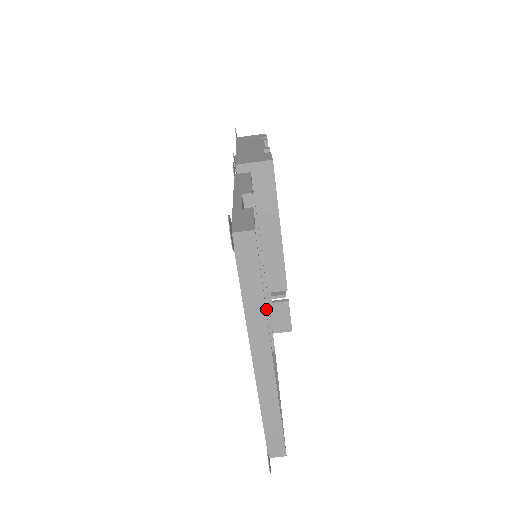
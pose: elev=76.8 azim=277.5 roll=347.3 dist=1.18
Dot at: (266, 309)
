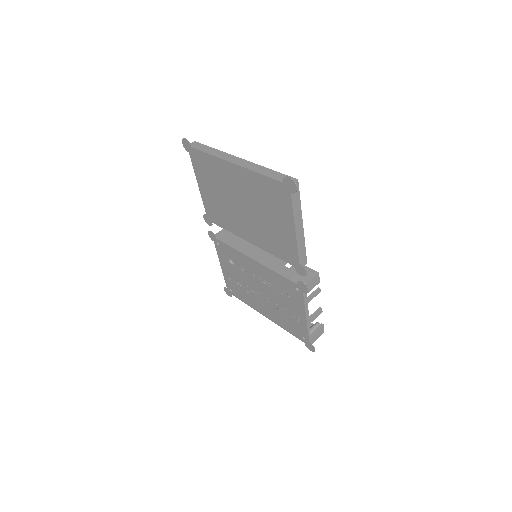
Dot at: occluded
